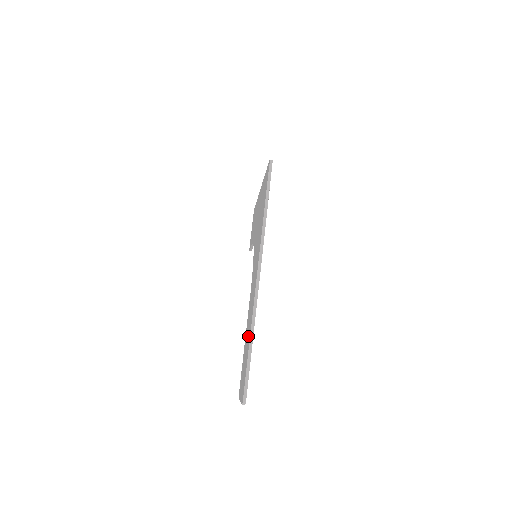
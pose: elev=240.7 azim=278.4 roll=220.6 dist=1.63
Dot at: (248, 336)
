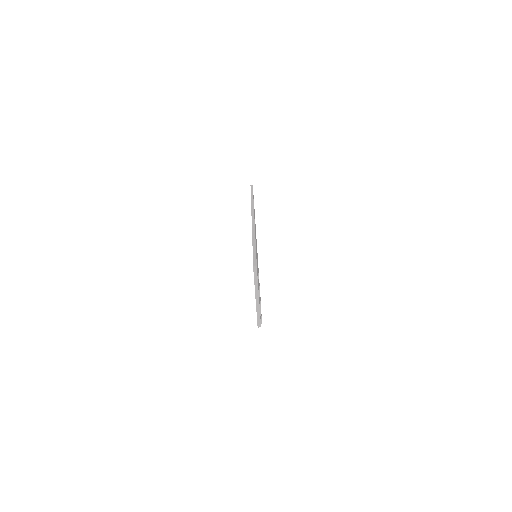
Dot at: occluded
